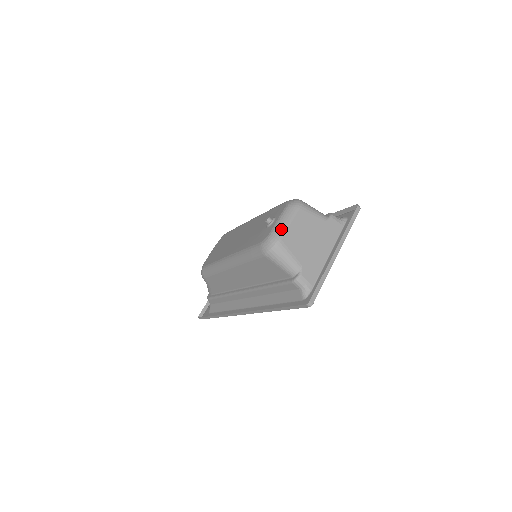
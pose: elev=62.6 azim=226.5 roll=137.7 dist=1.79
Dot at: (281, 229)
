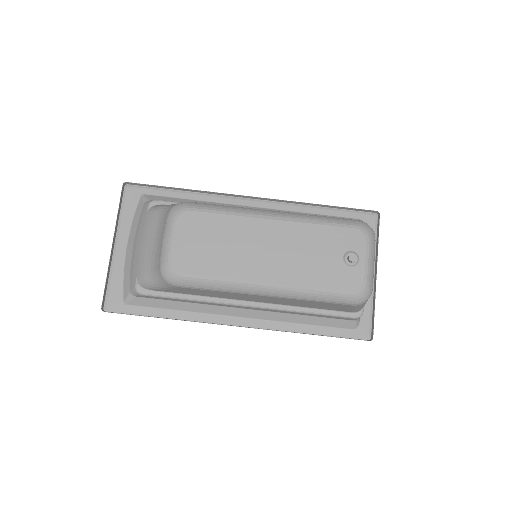
Dot at: (373, 275)
